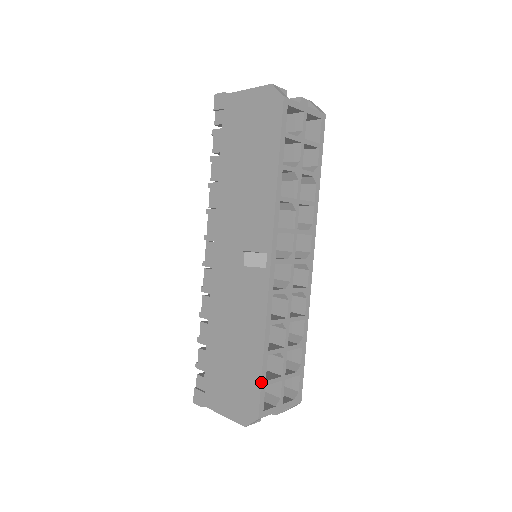
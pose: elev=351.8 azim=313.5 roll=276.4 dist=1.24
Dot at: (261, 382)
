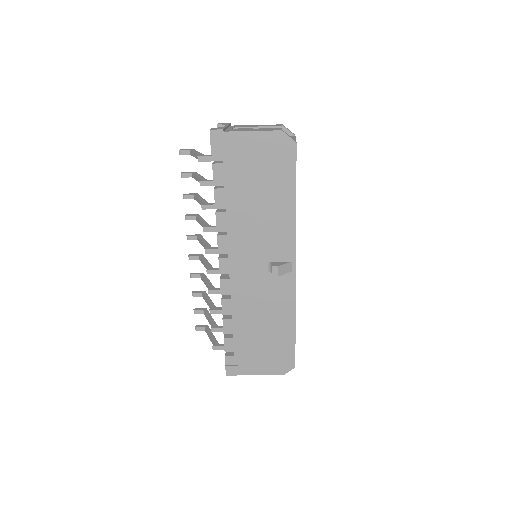
Dot at: occluded
